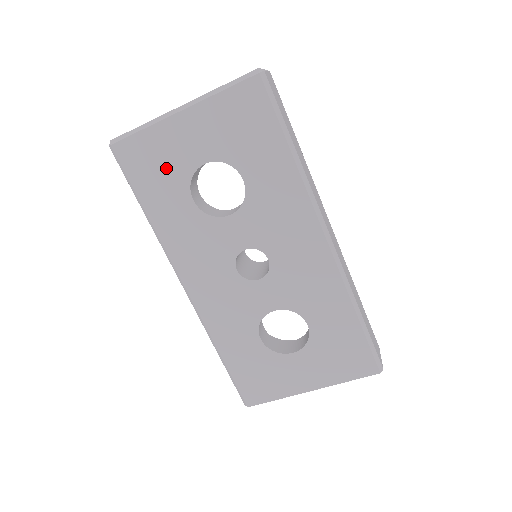
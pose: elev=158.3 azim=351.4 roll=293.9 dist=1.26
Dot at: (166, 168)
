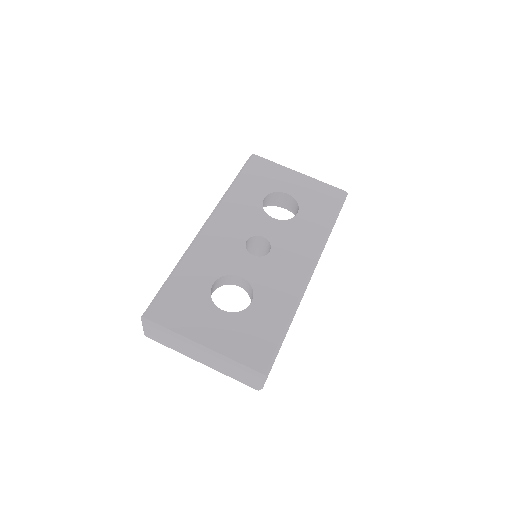
Dot at: (267, 180)
